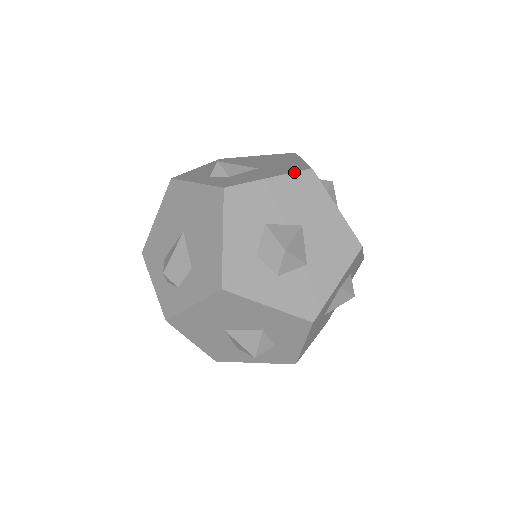
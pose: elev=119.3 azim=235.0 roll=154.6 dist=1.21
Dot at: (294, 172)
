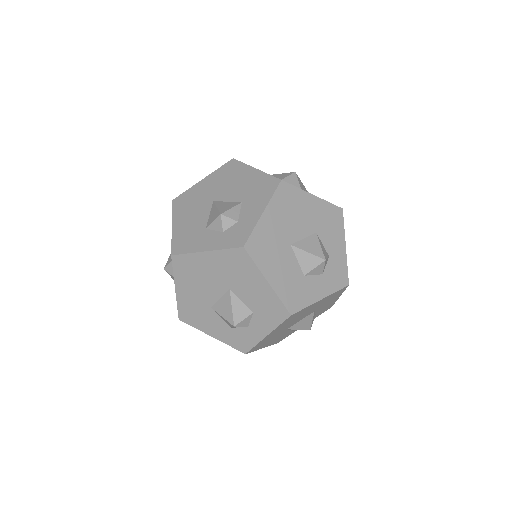
Dot at: occluded
